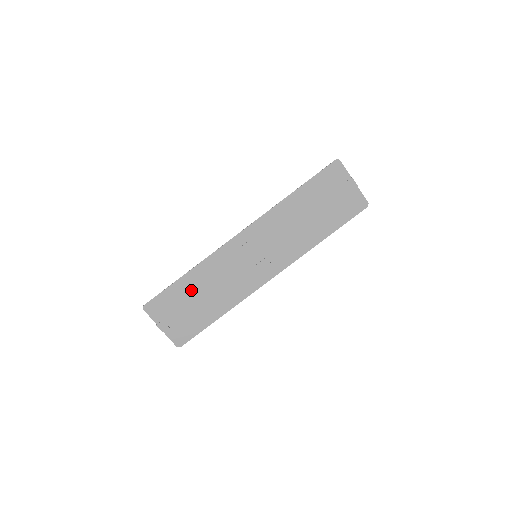
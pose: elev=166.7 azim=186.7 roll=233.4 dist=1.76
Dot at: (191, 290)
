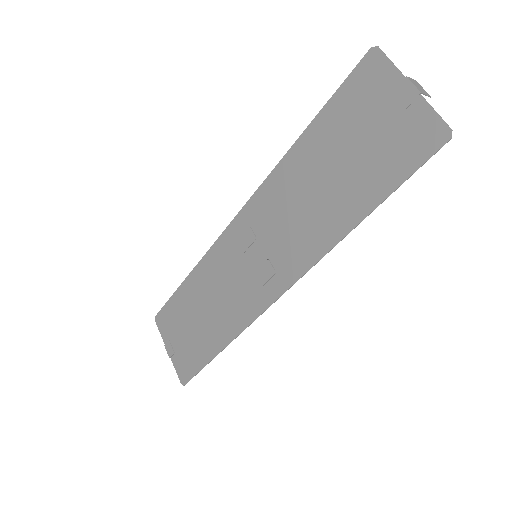
Dot at: (191, 303)
